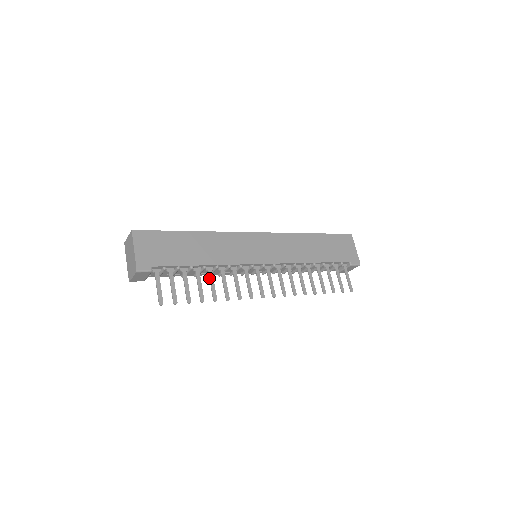
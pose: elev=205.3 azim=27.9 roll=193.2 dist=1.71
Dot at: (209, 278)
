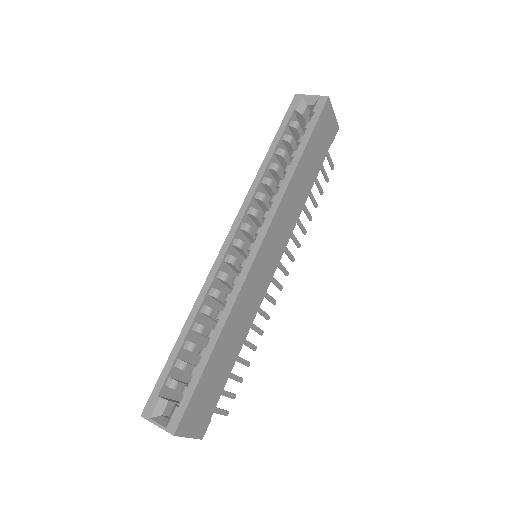
Dot at: occluded
